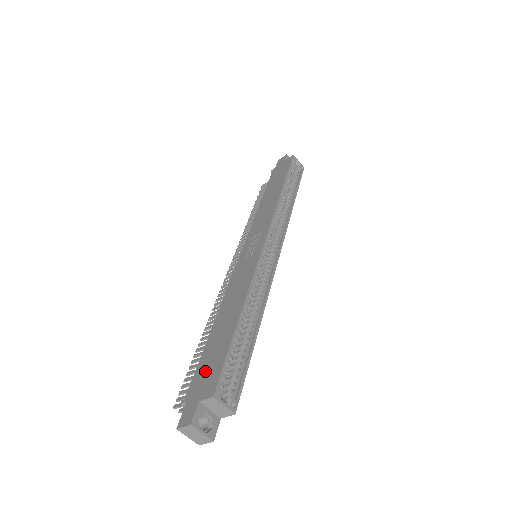
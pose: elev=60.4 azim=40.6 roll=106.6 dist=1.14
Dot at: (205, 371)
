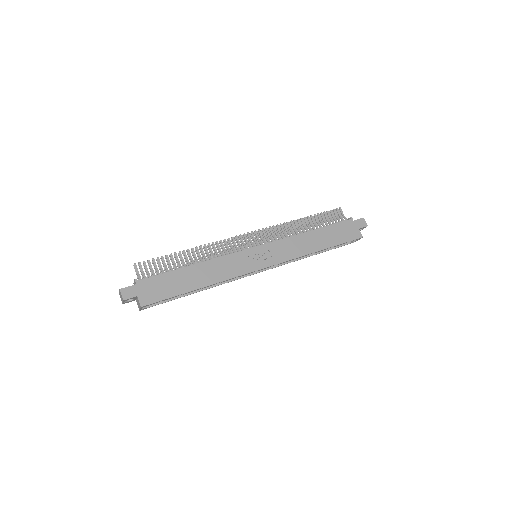
Dot at: (157, 286)
